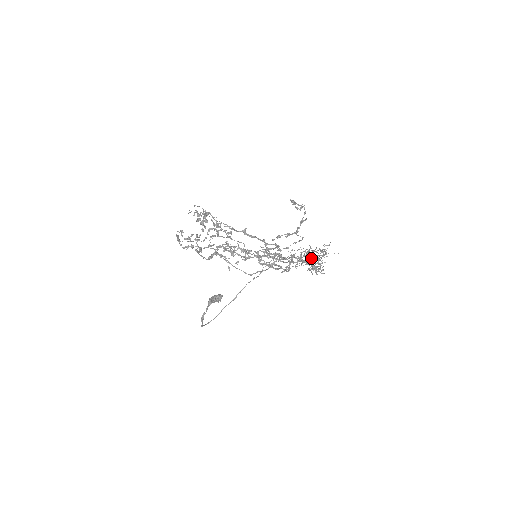
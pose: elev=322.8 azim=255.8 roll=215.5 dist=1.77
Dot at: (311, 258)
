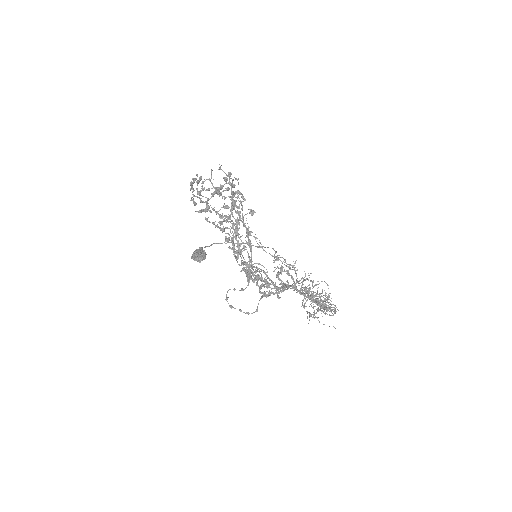
Dot at: occluded
